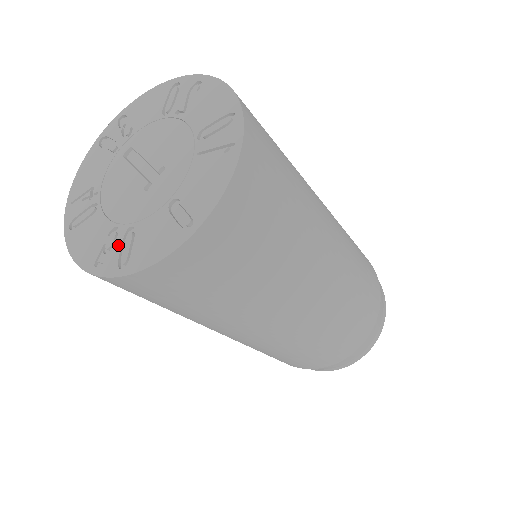
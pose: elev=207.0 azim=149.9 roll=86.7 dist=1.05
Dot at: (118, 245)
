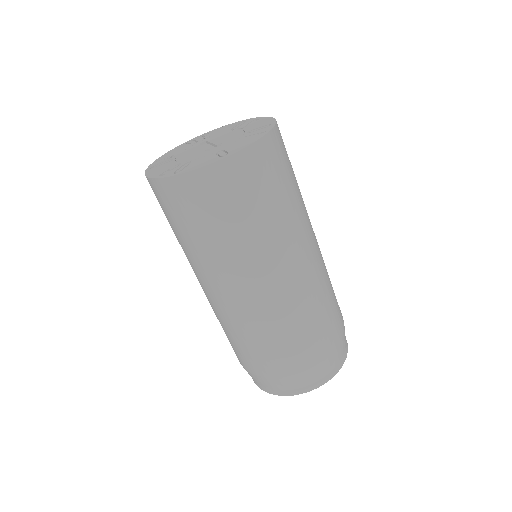
Dot at: (178, 168)
